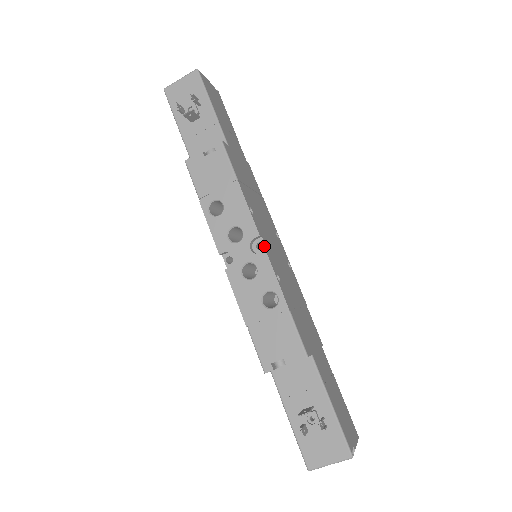
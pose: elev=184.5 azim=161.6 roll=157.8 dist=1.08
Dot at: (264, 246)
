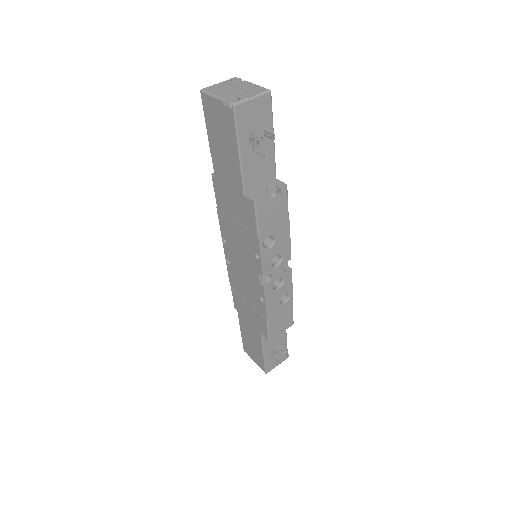
Dot at: (287, 263)
